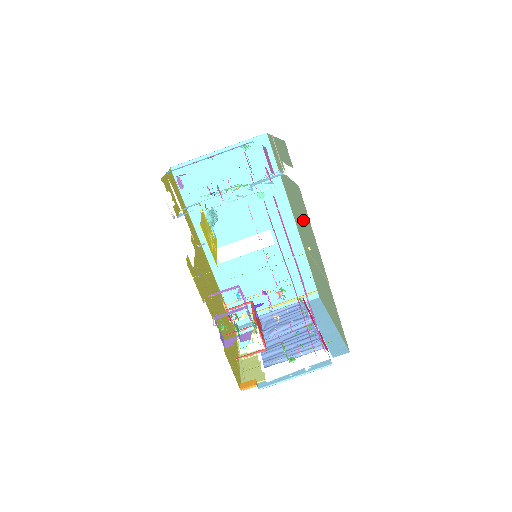
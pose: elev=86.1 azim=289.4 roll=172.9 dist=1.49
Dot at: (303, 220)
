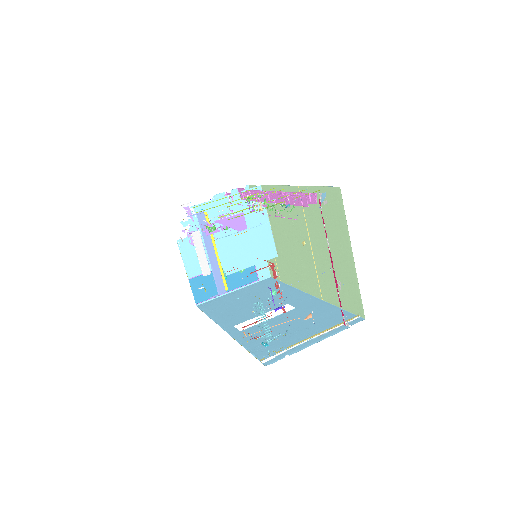
Dot at: (284, 222)
